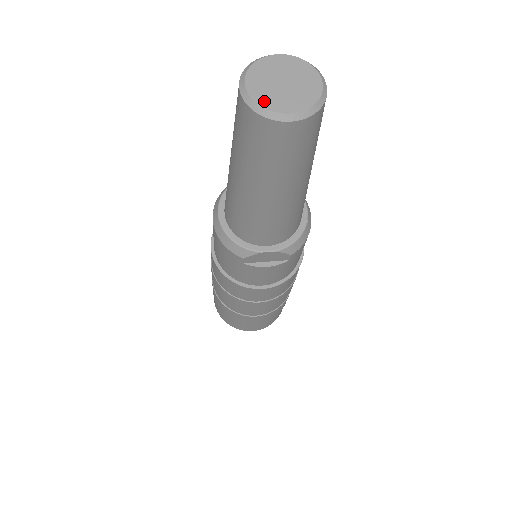
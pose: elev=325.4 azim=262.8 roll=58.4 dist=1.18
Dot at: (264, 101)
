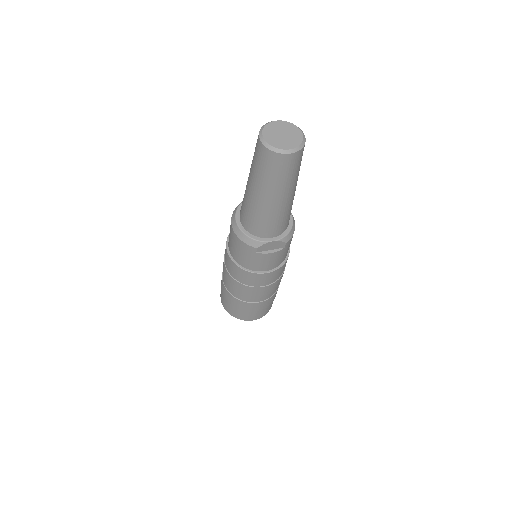
Dot at: (275, 144)
